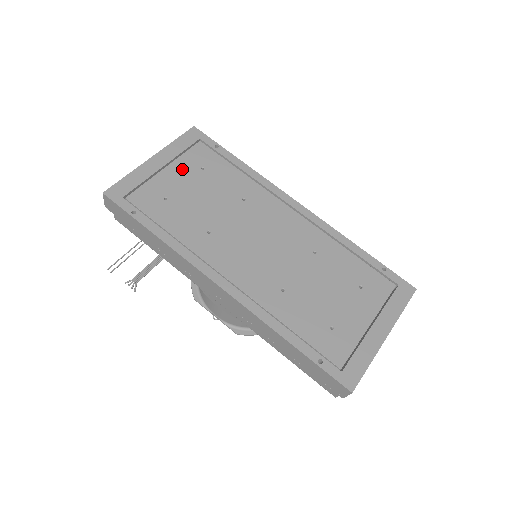
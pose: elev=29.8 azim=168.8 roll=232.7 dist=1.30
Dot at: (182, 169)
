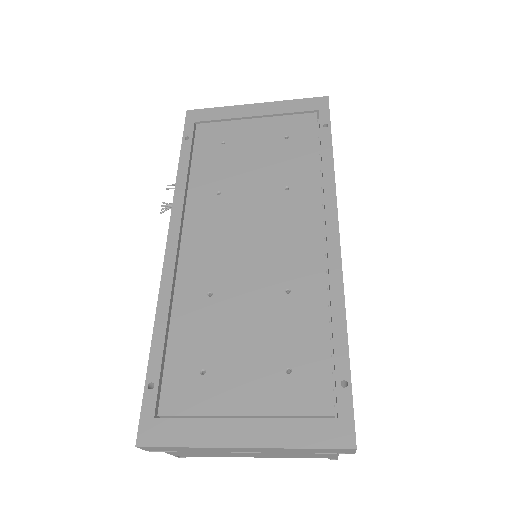
Dot at: (268, 127)
